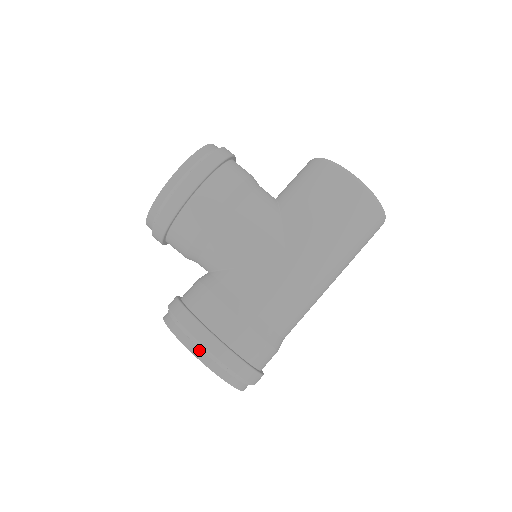
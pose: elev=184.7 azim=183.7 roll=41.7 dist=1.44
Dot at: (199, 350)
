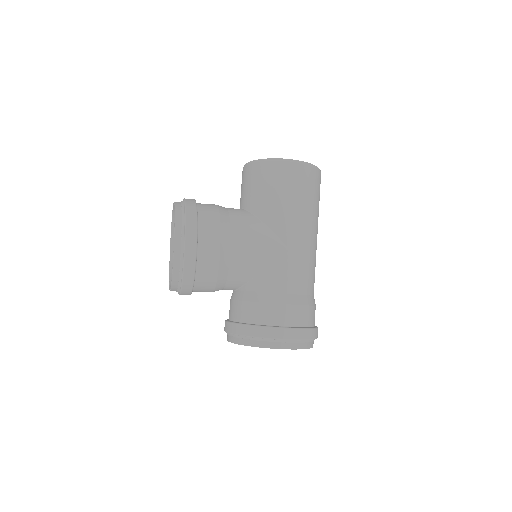
Dot at: (276, 343)
